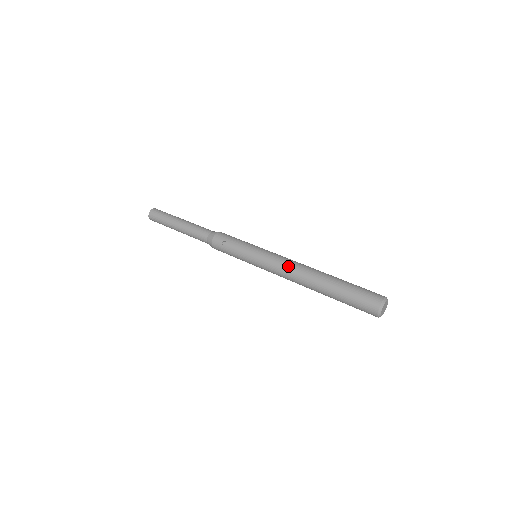
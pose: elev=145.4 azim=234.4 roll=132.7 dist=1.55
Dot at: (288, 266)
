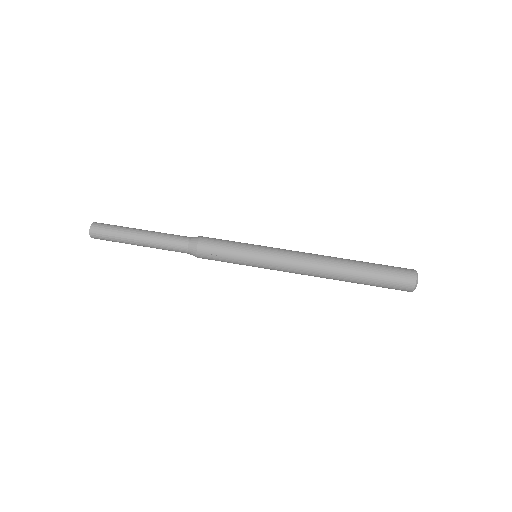
Dot at: (303, 265)
